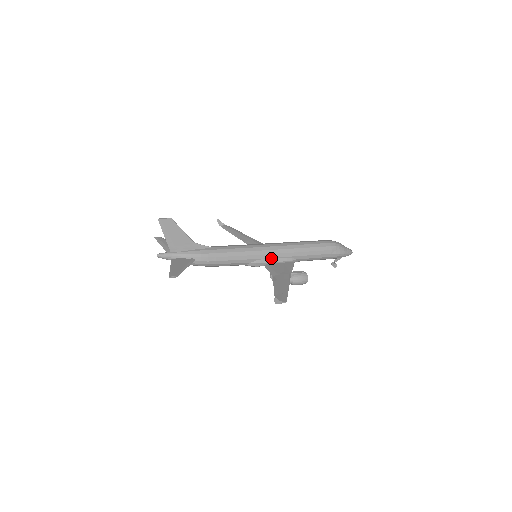
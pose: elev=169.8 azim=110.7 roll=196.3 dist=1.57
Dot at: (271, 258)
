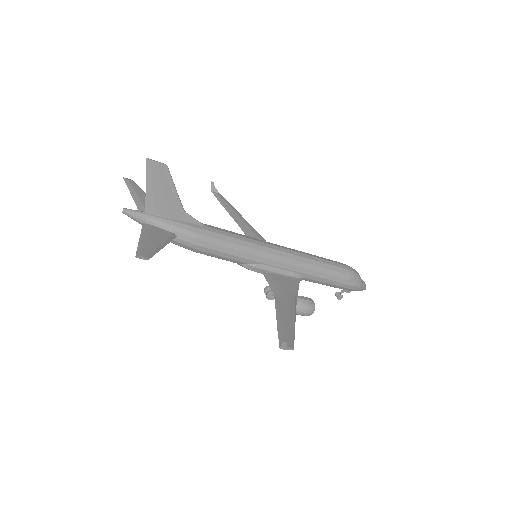
Dot at: (275, 266)
